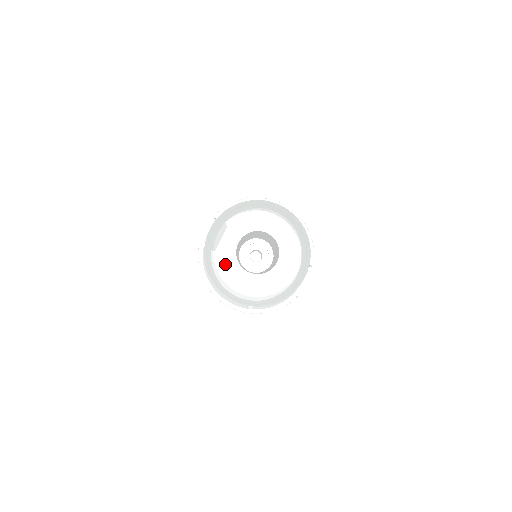
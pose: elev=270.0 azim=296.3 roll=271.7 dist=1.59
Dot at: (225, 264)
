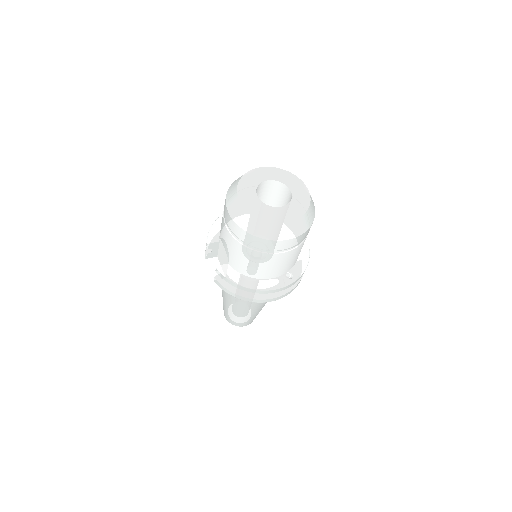
Dot at: (263, 212)
